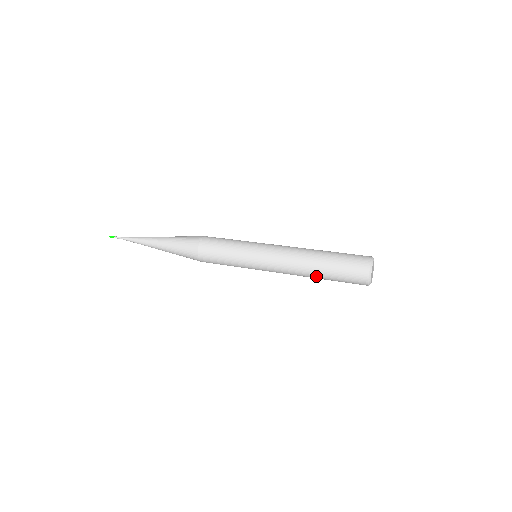
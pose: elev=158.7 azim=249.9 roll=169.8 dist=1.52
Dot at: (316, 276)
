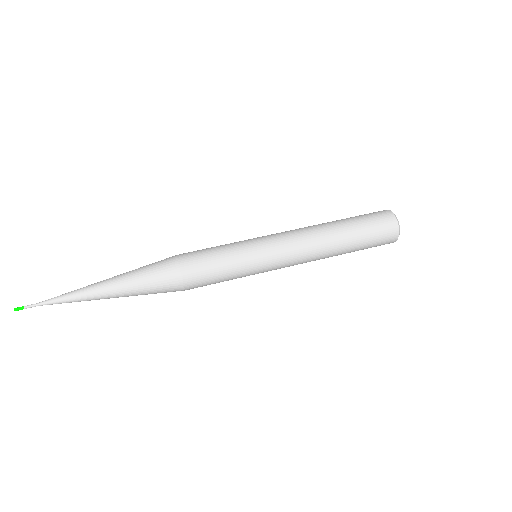
Dot at: occluded
